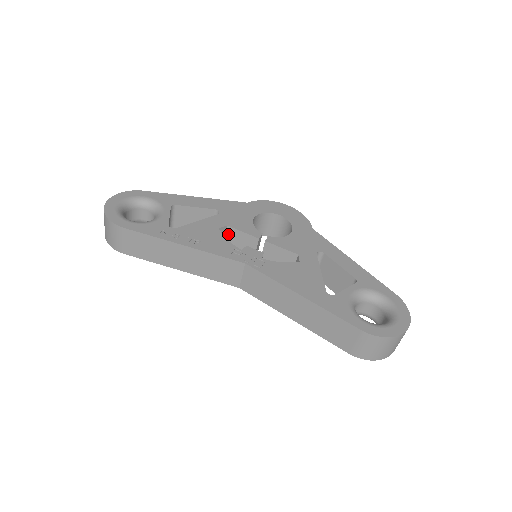
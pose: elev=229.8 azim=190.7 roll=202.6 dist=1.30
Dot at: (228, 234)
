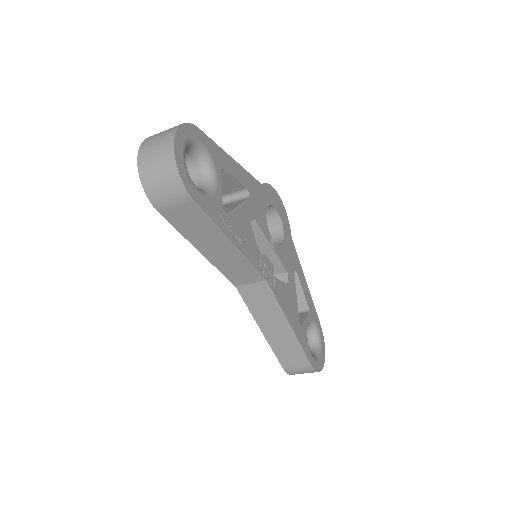
Dot at: occluded
